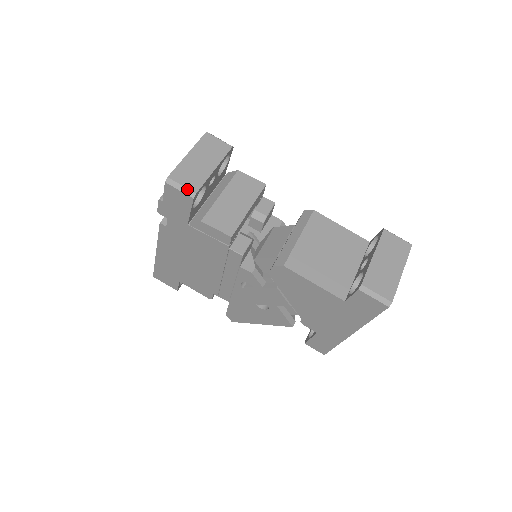
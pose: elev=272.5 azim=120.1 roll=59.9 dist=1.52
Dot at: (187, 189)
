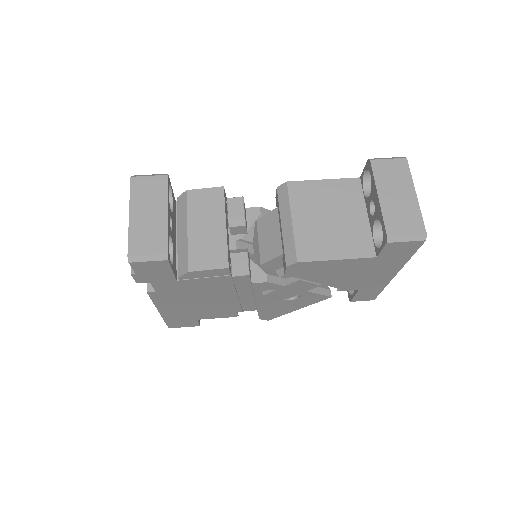
Dot at: (155, 255)
